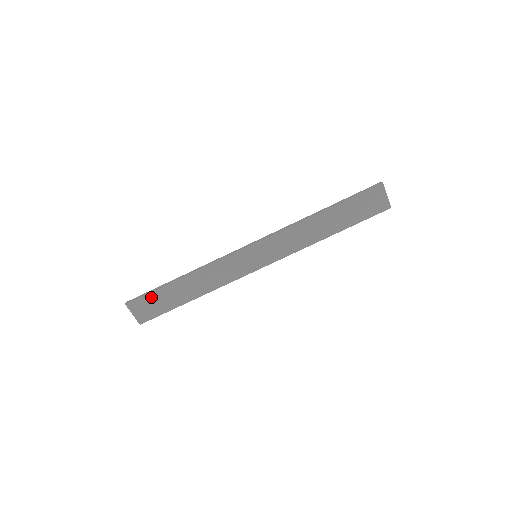
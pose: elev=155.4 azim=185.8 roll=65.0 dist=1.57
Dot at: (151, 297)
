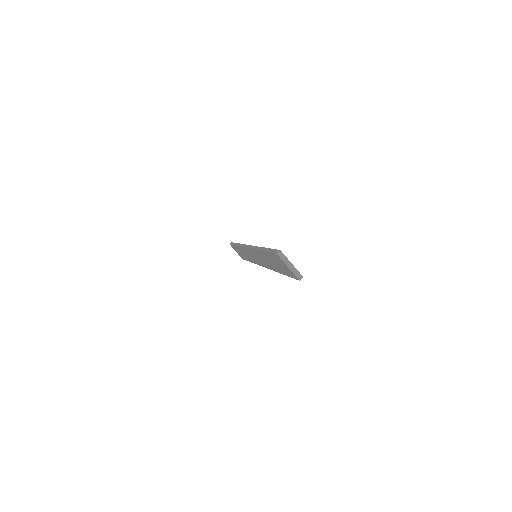
Dot at: occluded
